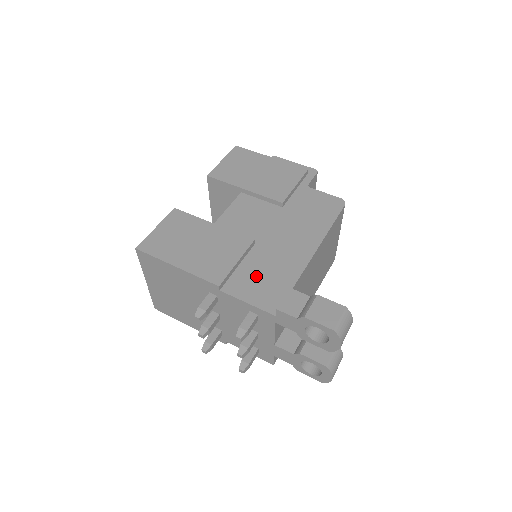
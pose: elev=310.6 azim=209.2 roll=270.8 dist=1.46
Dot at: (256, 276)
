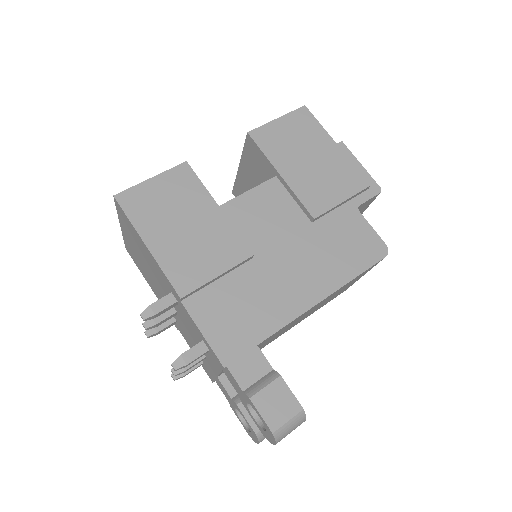
Dot at: (231, 303)
